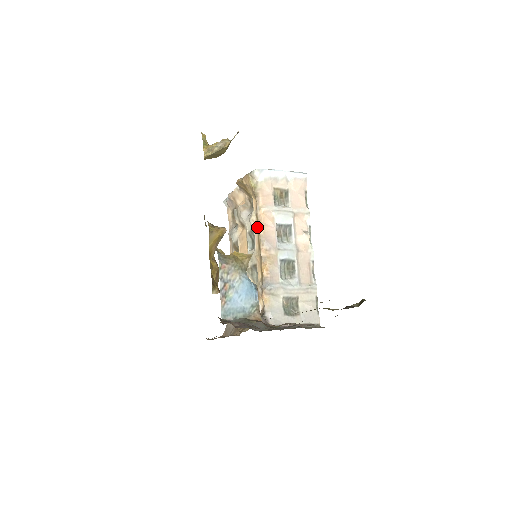
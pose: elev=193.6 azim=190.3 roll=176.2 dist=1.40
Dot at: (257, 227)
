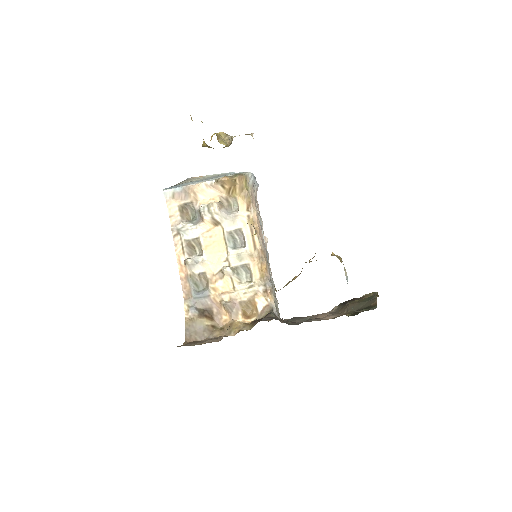
Dot at: (251, 228)
